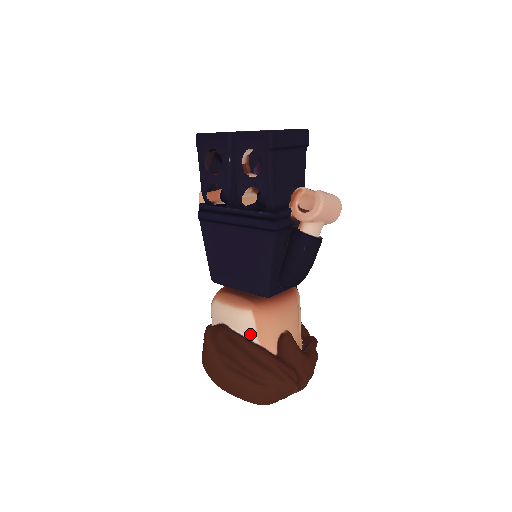
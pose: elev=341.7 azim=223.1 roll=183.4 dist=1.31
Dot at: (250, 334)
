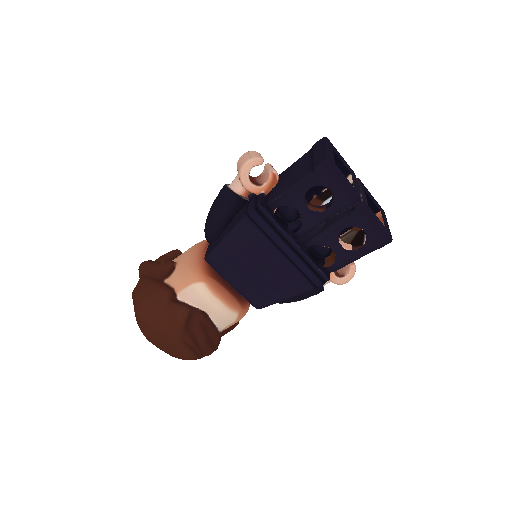
Dot at: (222, 327)
